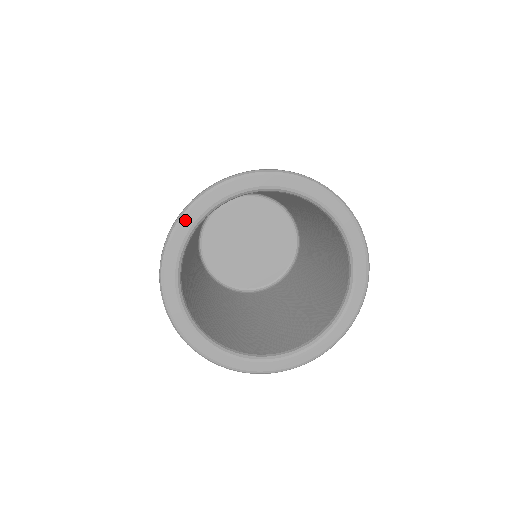
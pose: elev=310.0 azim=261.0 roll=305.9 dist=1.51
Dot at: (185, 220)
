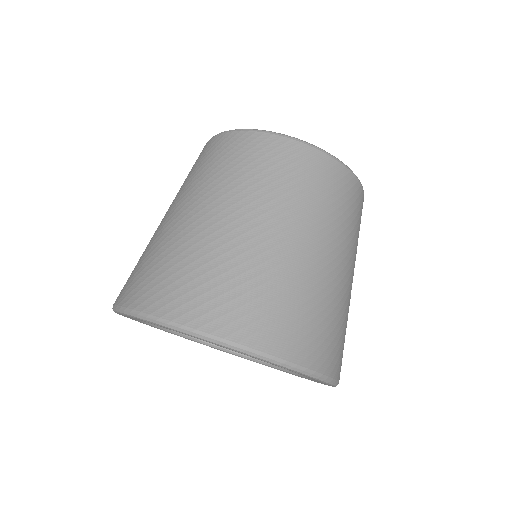
Dot at: (132, 317)
